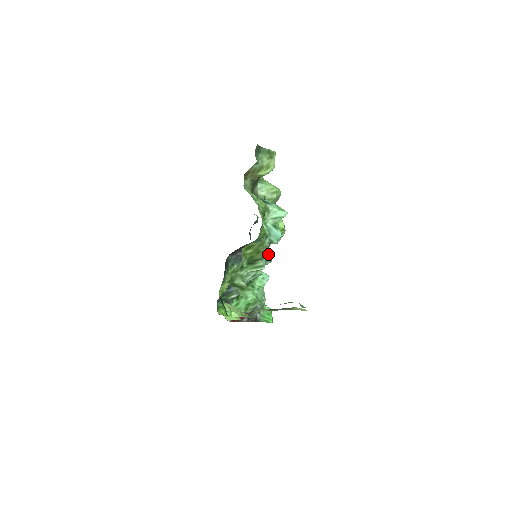
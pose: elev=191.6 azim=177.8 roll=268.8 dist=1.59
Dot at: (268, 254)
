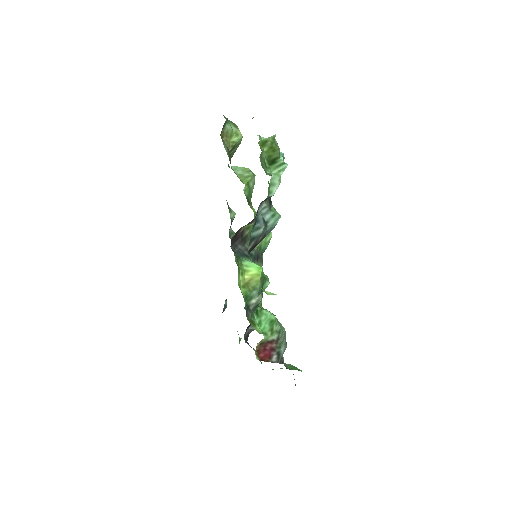
Dot at: occluded
